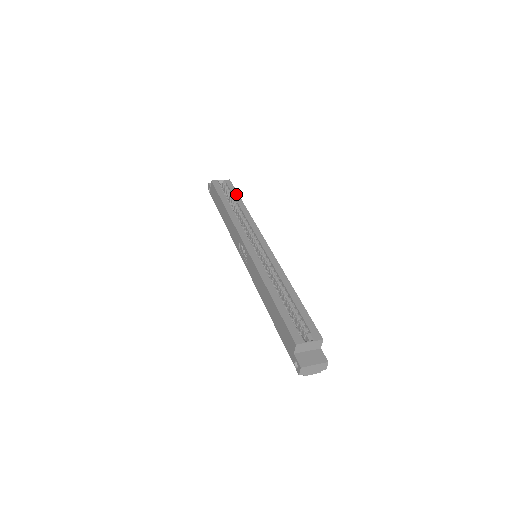
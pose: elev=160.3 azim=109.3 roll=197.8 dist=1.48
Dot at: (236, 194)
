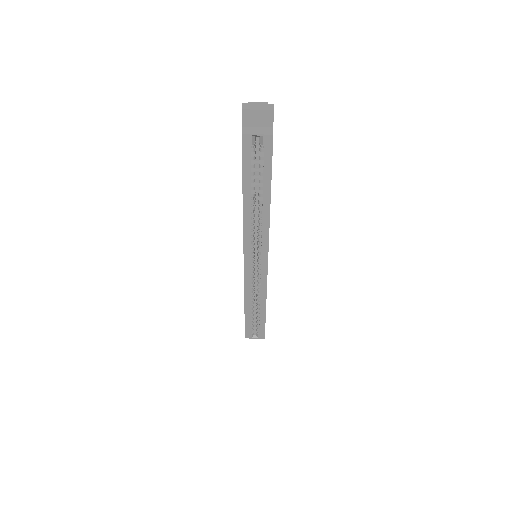
Dot at: (268, 177)
